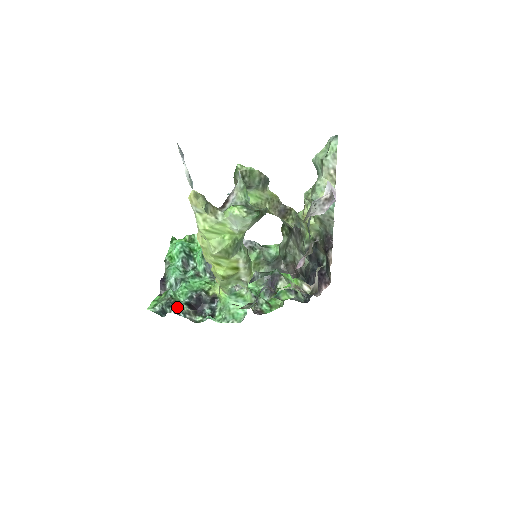
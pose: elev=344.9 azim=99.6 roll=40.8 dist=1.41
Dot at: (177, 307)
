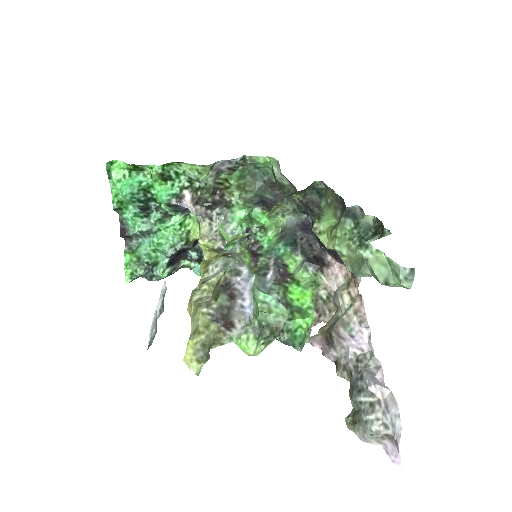
Dot at: (161, 277)
